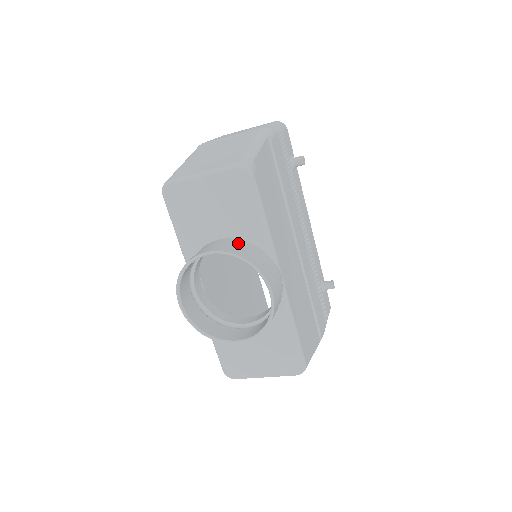
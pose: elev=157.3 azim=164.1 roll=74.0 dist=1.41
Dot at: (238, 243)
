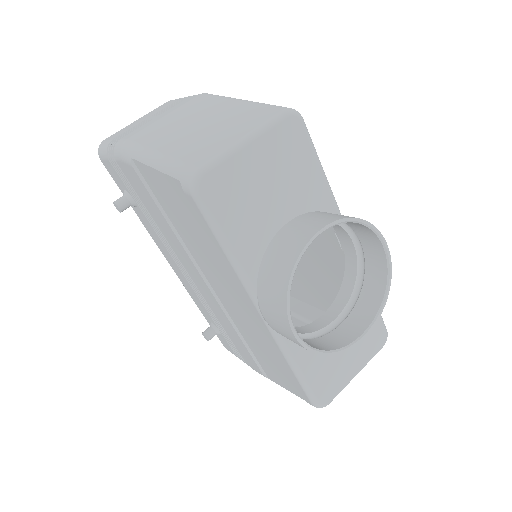
Dot at: (317, 214)
